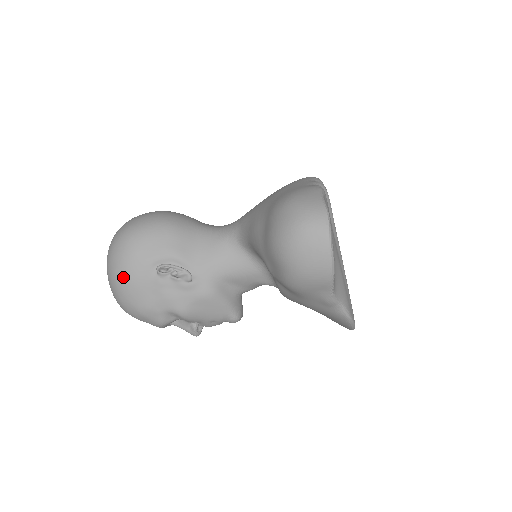
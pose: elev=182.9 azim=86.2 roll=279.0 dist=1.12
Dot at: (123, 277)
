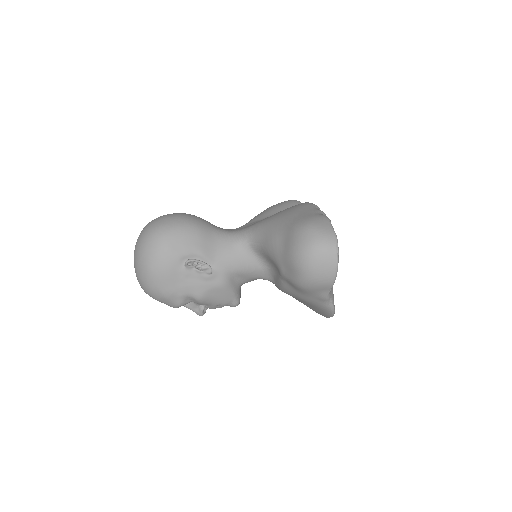
Dot at: (155, 267)
